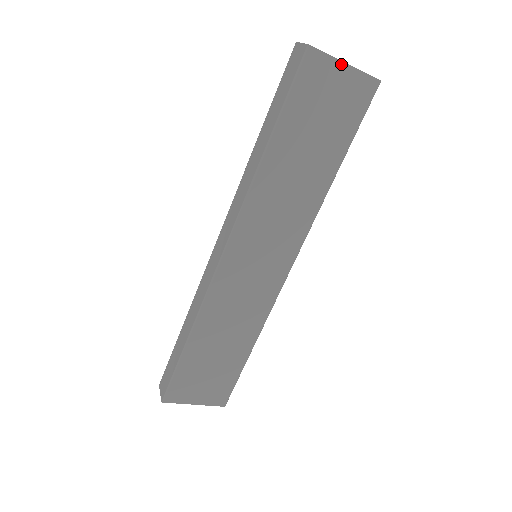
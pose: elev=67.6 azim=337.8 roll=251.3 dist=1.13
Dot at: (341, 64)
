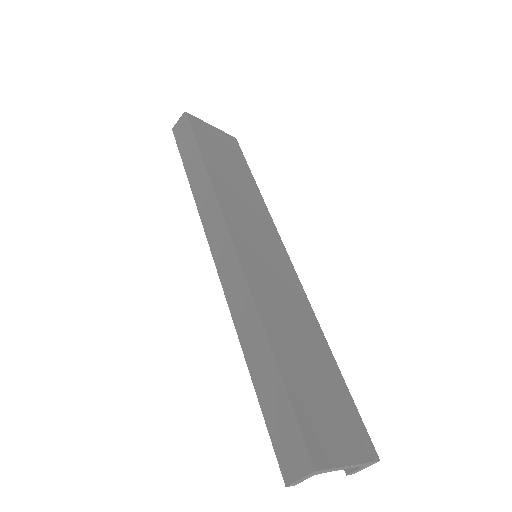
Dot at: (209, 125)
